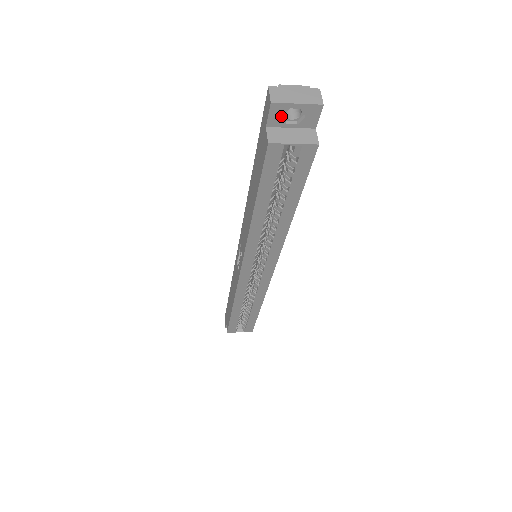
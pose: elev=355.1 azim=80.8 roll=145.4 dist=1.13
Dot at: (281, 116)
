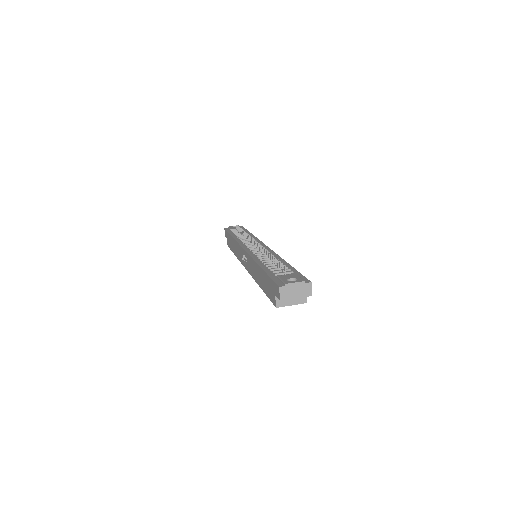
Dot at: occluded
